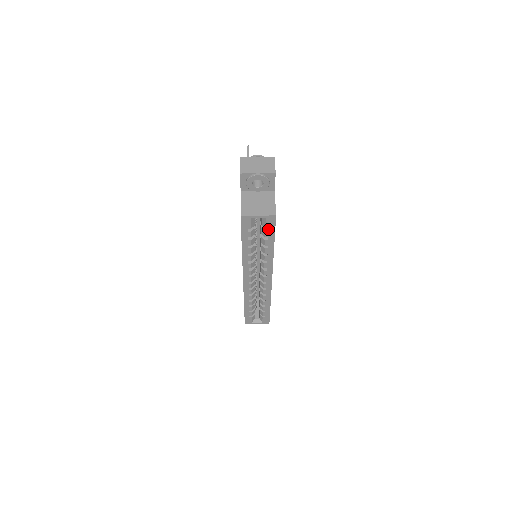
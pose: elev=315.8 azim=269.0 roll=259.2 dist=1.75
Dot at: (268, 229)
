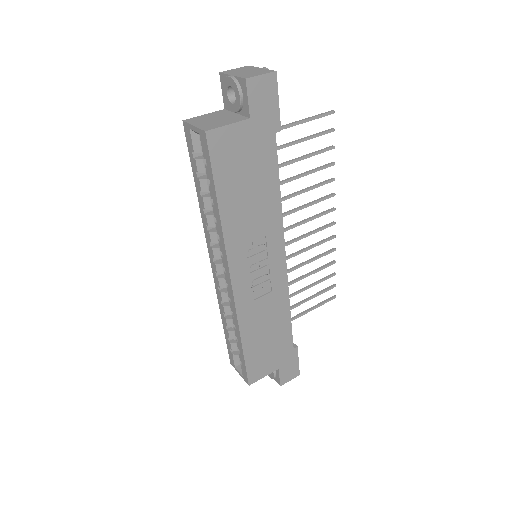
Dot at: (208, 163)
